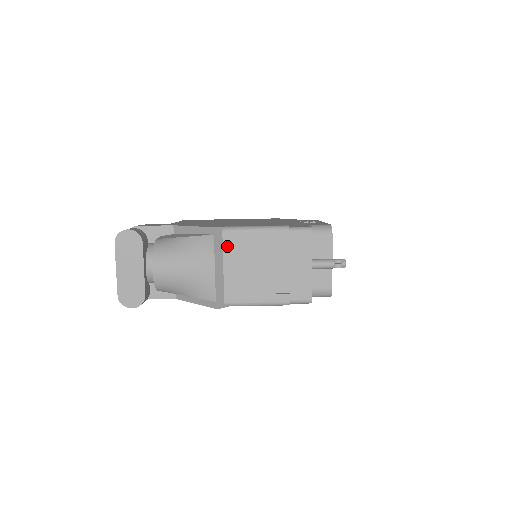
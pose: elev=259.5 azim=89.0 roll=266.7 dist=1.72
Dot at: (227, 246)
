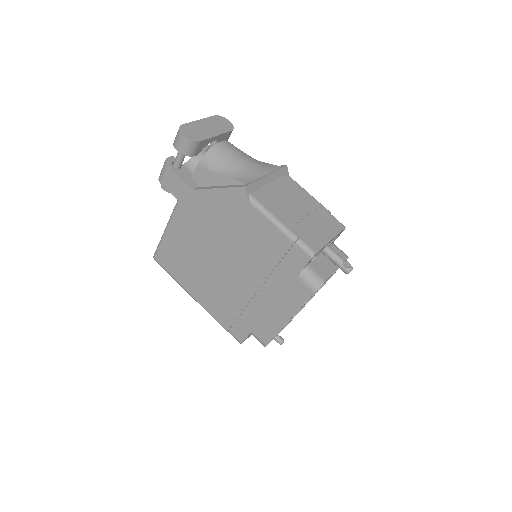
Dot at: (283, 180)
